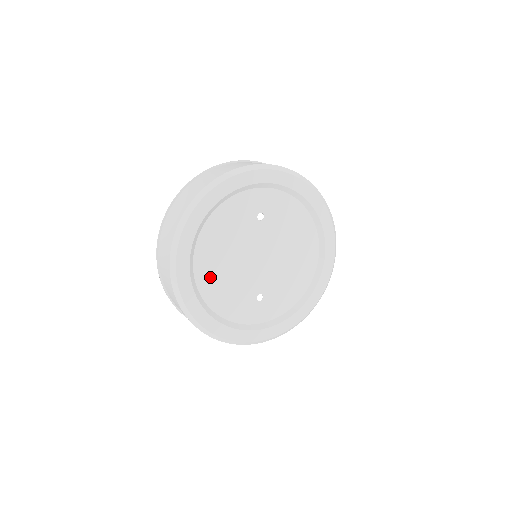
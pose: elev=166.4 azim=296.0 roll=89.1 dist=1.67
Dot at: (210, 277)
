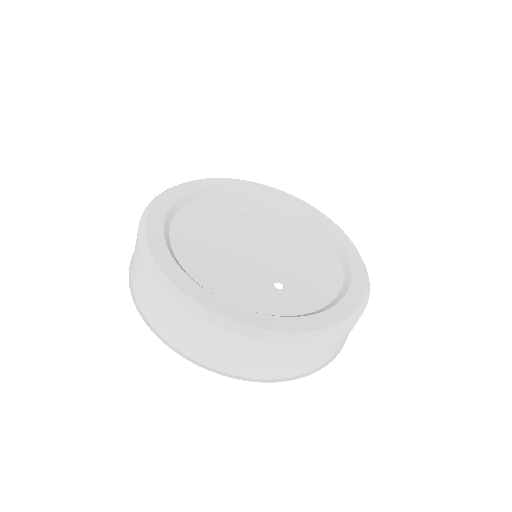
Dot at: (198, 259)
